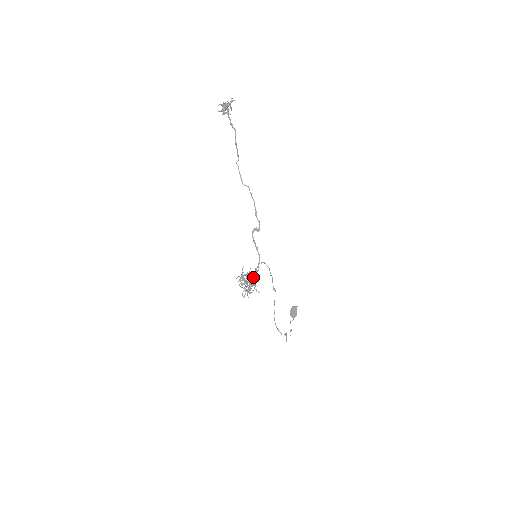
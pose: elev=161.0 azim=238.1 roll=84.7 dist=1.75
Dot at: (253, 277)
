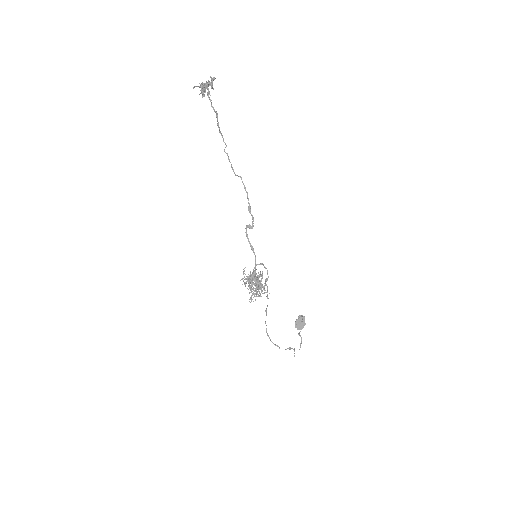
Dot at: (256, 280)
